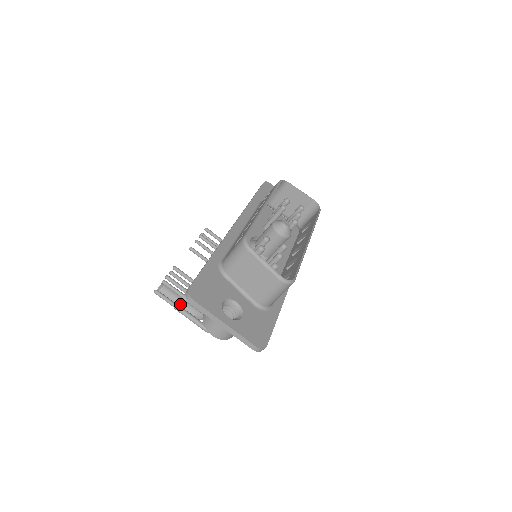
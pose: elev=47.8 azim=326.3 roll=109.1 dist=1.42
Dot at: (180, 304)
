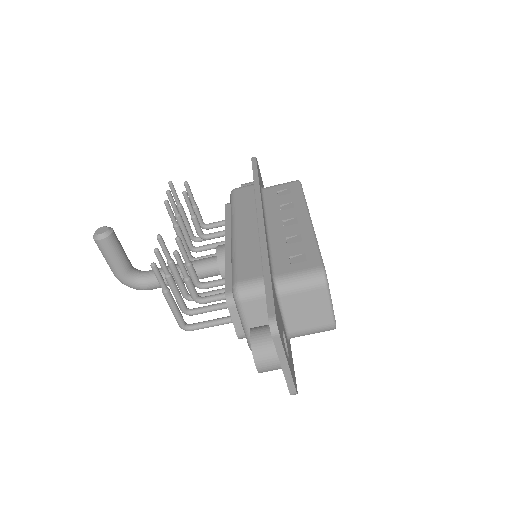
Dot at: (121, 263)
